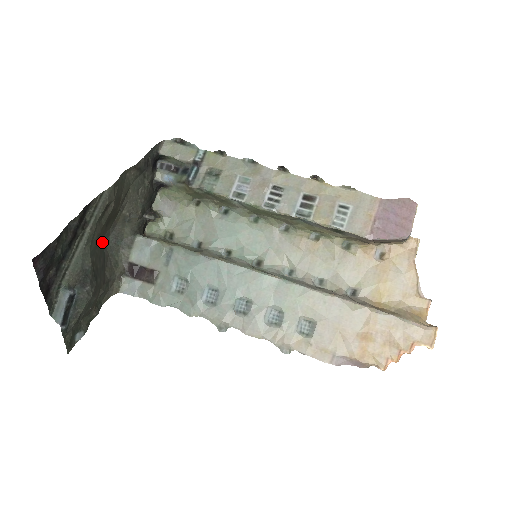
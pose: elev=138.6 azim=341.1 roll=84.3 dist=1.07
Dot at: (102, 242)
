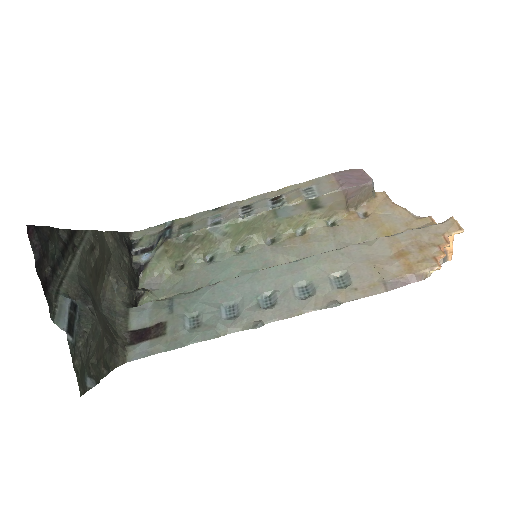
Dot at: occluded
